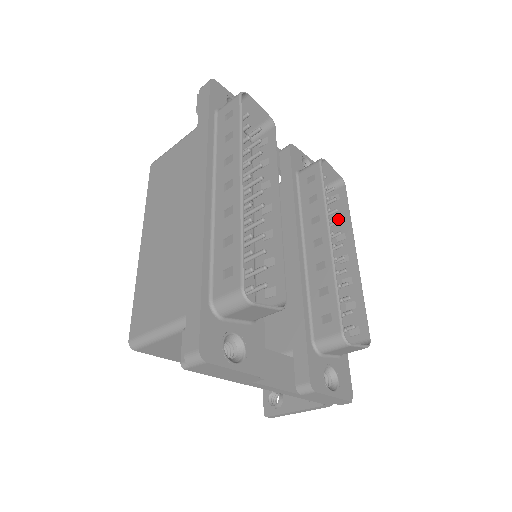
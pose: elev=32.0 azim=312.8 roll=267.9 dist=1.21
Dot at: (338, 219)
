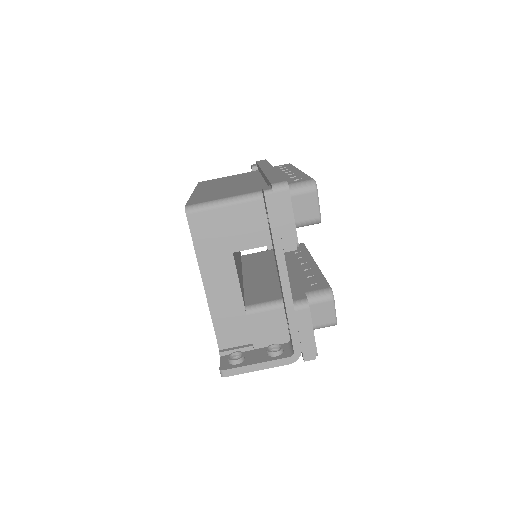
Dot at: occluded
